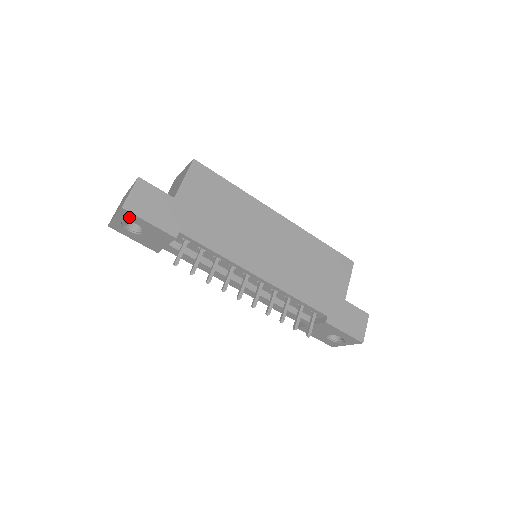
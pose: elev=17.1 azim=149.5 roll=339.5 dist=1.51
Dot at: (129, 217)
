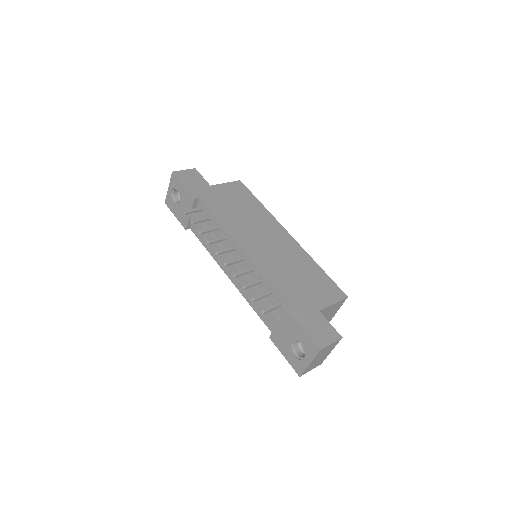
Dot at: (175, 183)
